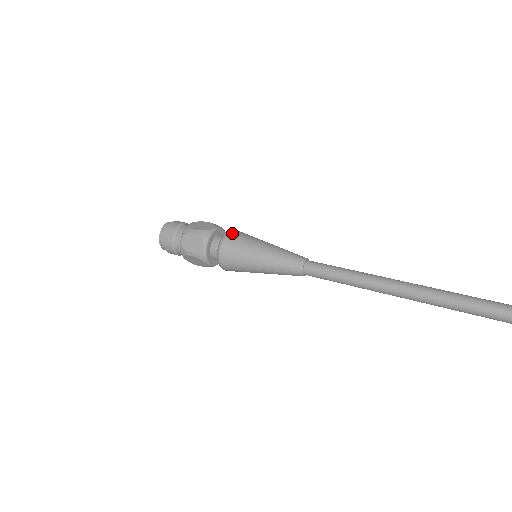
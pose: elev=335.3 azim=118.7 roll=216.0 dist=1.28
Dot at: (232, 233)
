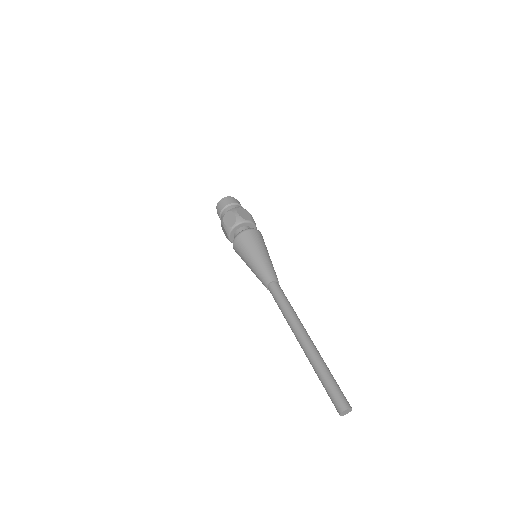
Dot at: (239, 238)
